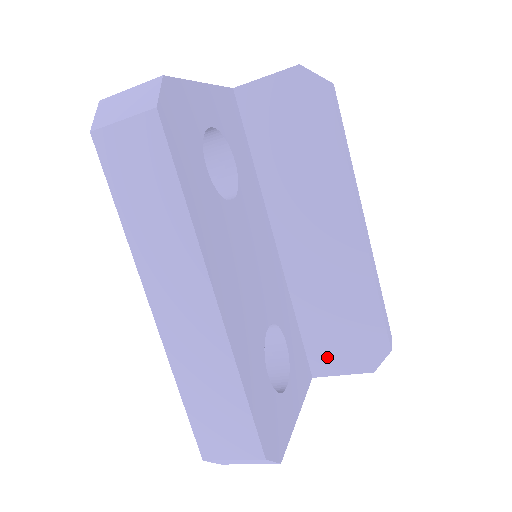
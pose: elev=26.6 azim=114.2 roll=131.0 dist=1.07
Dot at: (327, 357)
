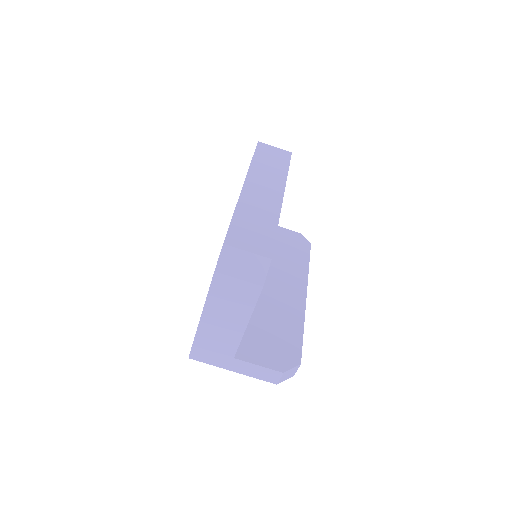
Dot at: (253, 349)
